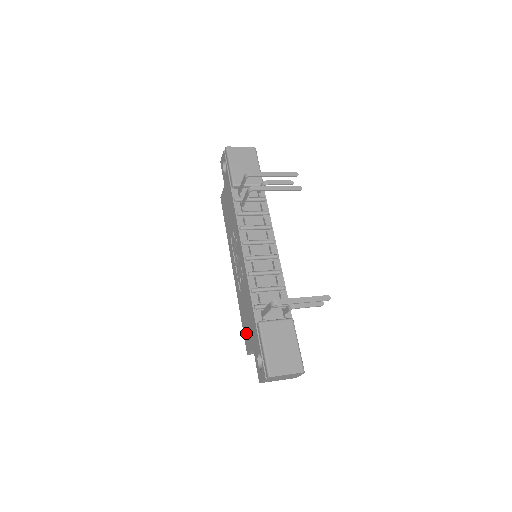
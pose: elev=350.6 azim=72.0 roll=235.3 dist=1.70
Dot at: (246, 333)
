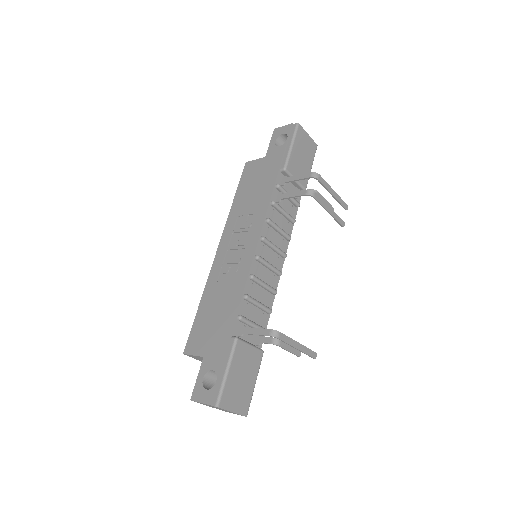
Dot at: (199, 331)
